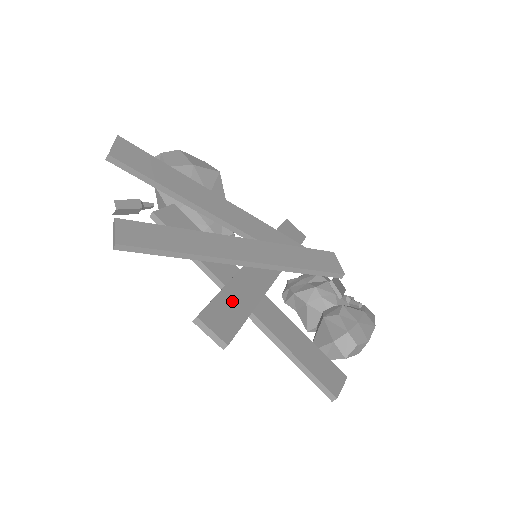
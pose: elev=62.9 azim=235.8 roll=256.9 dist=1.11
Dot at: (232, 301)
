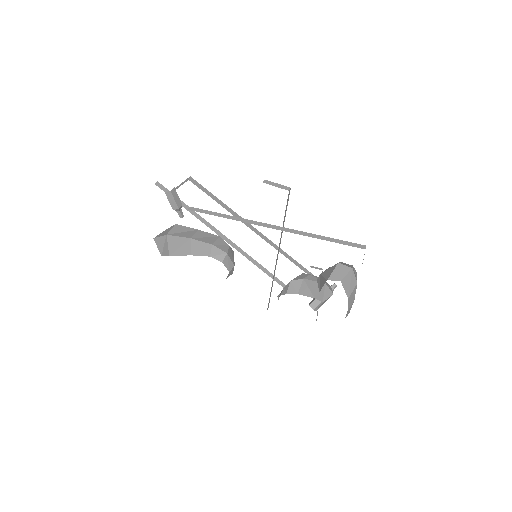
Dot at: occluded
